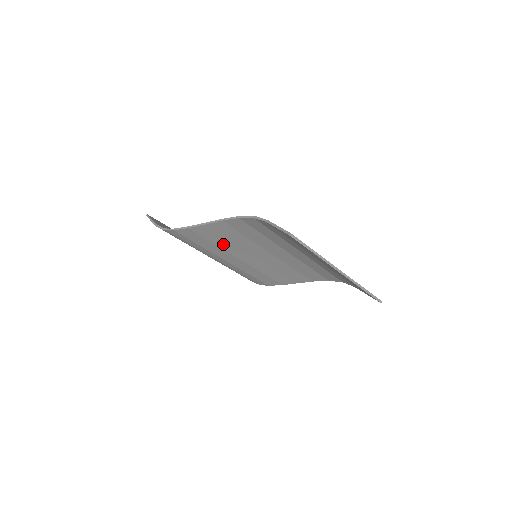
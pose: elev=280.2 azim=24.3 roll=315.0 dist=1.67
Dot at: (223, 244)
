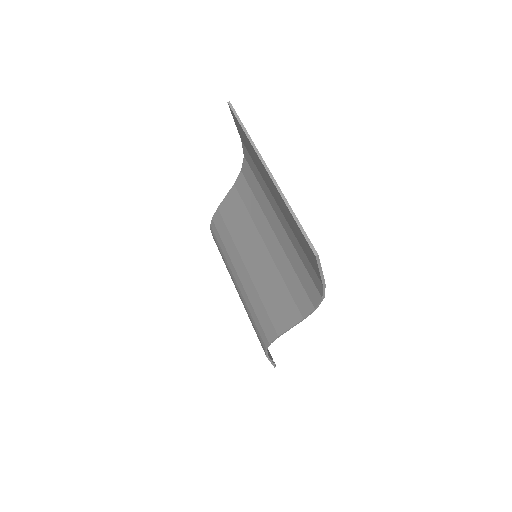
Dot at: (235, 234)
